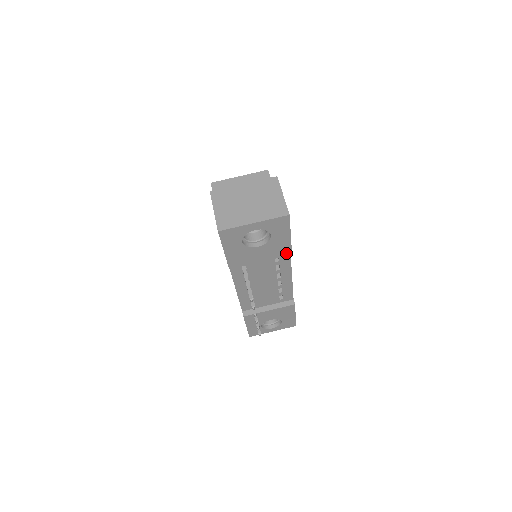
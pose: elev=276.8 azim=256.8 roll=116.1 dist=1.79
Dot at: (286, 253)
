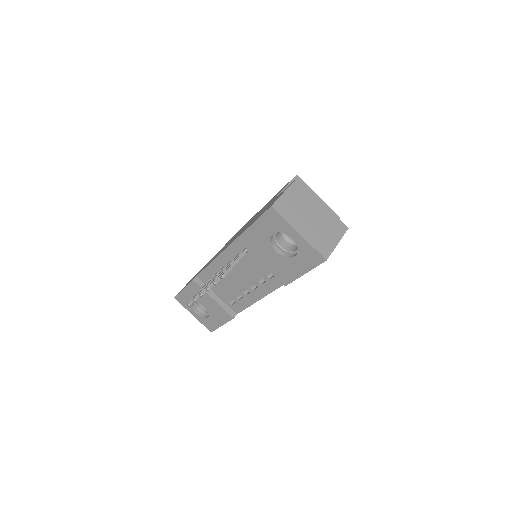
Dot at: (284, 280)
